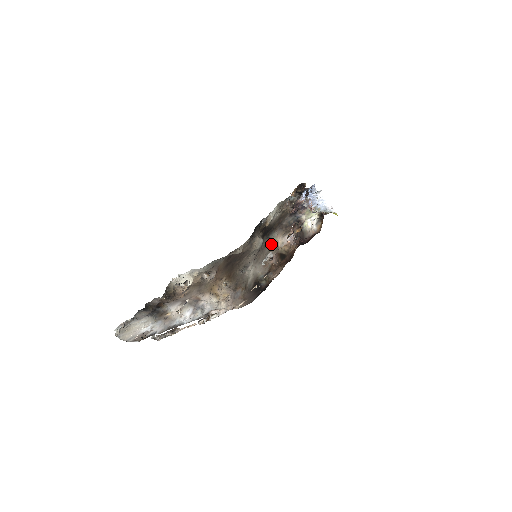
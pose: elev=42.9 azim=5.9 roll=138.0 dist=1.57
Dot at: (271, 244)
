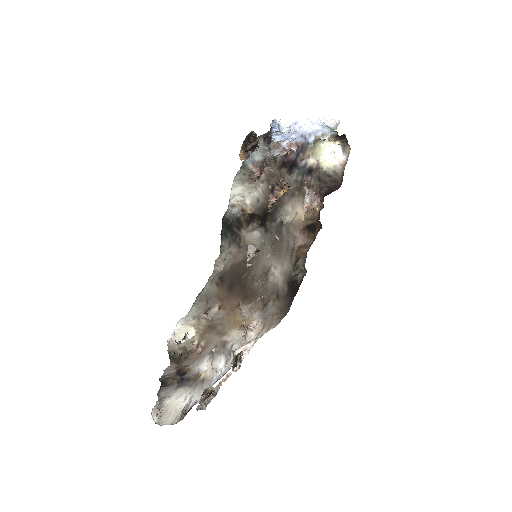
Dot at: (283, 225)
